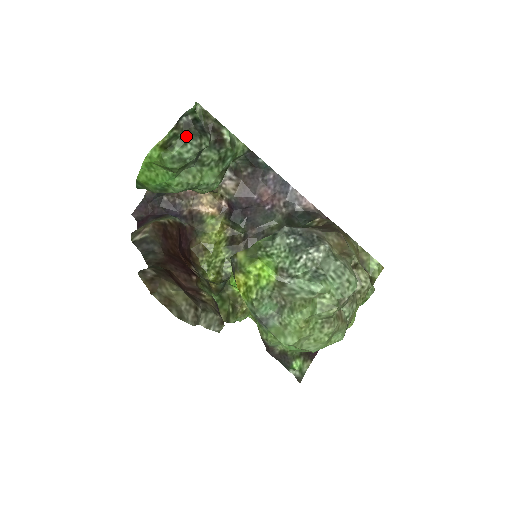
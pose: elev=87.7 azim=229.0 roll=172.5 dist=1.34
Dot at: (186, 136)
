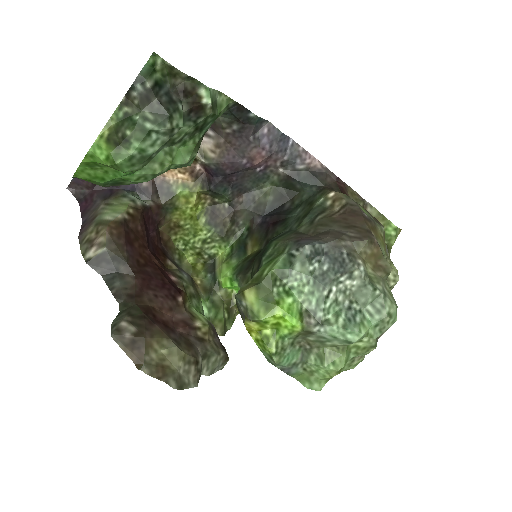
Dot at: (147, 120)
